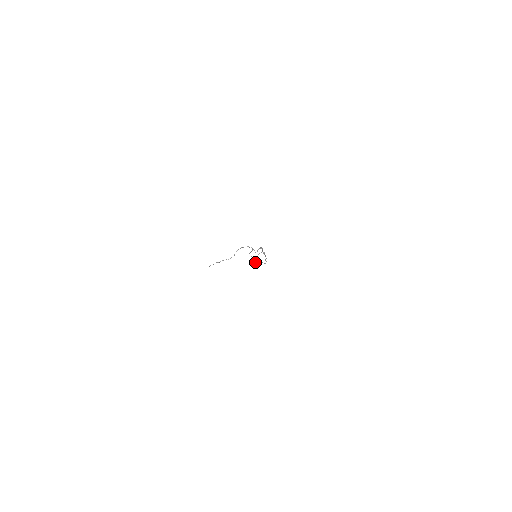
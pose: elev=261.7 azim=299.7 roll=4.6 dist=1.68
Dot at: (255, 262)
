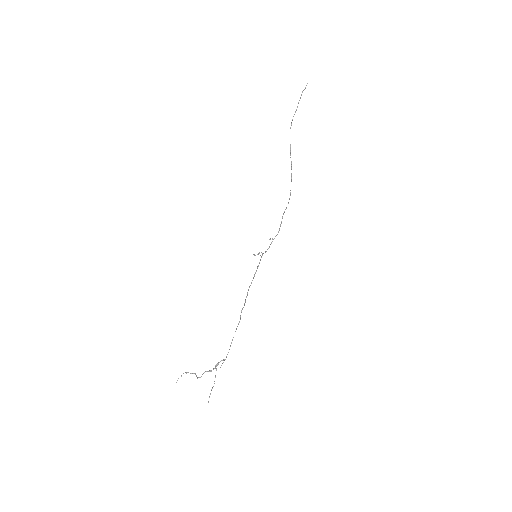
Dot at: (304, 89)
